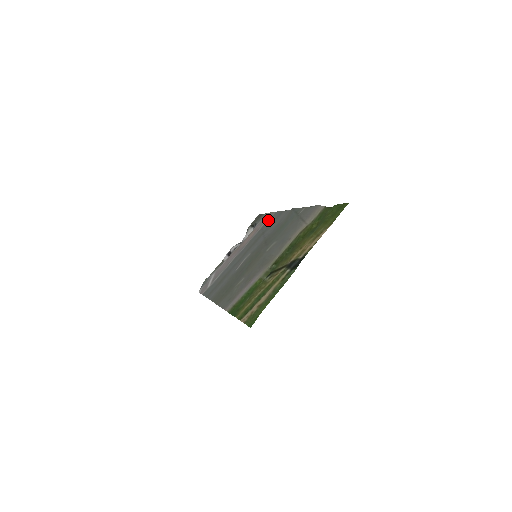
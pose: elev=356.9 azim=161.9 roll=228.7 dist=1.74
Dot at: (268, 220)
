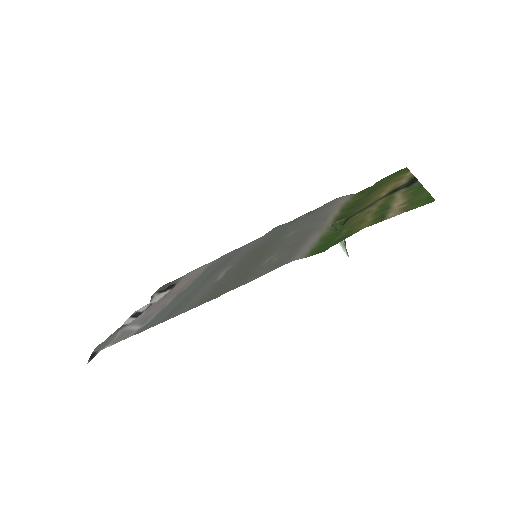
Dot at: (213, 262)
